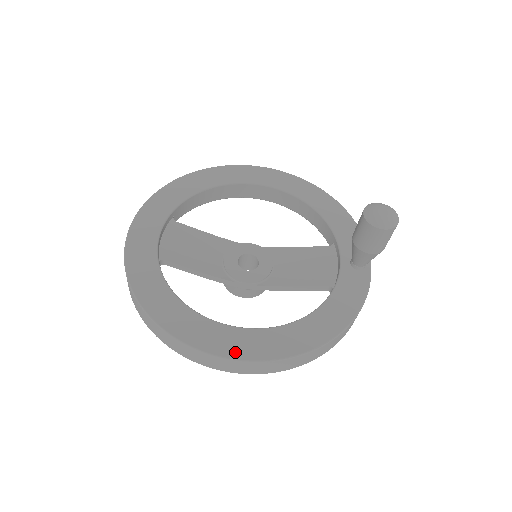
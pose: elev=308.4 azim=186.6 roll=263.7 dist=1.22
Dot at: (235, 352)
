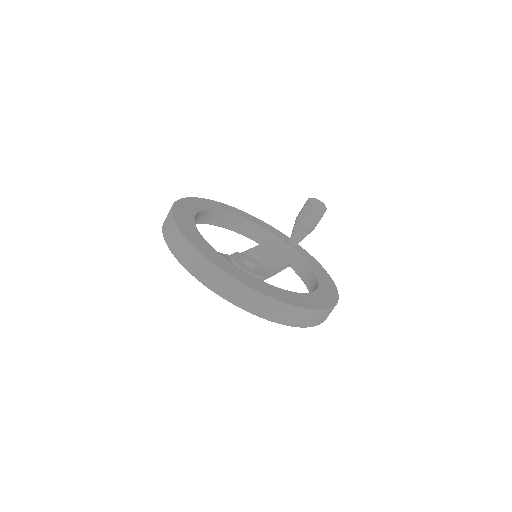
Dot at: (328, 303)
